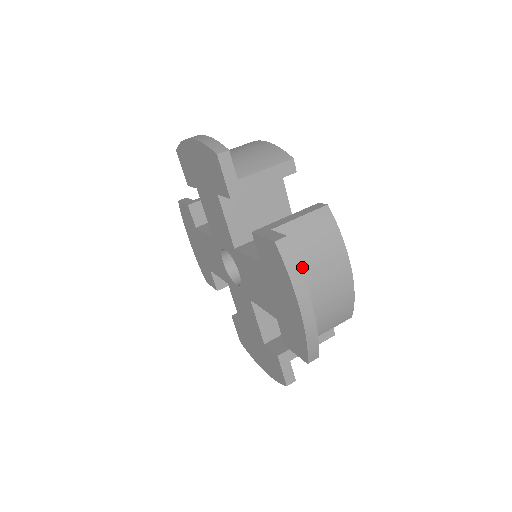
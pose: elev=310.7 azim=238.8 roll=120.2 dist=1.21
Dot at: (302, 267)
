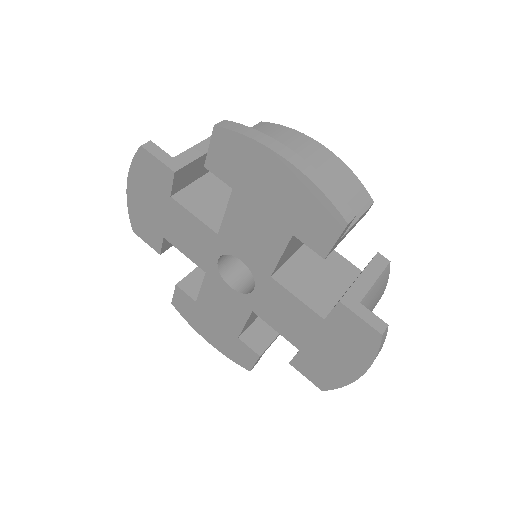
Dot at: occluded
